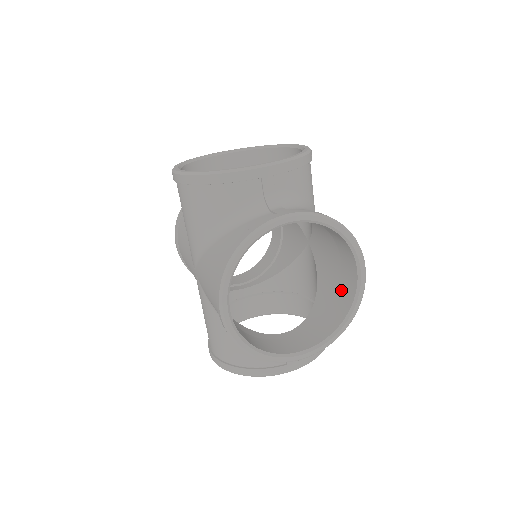
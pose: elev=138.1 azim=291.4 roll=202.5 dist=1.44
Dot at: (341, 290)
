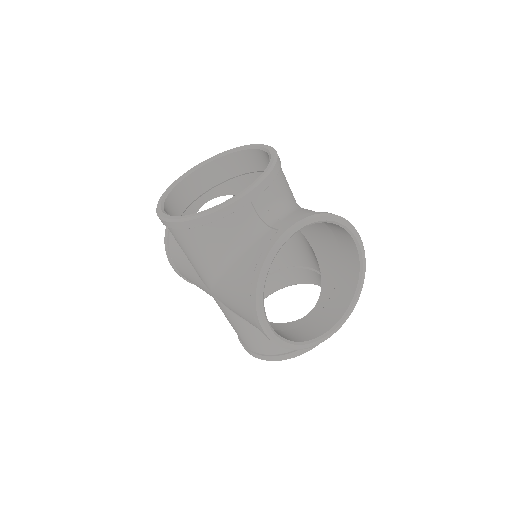
Dot at: (344, 261)
